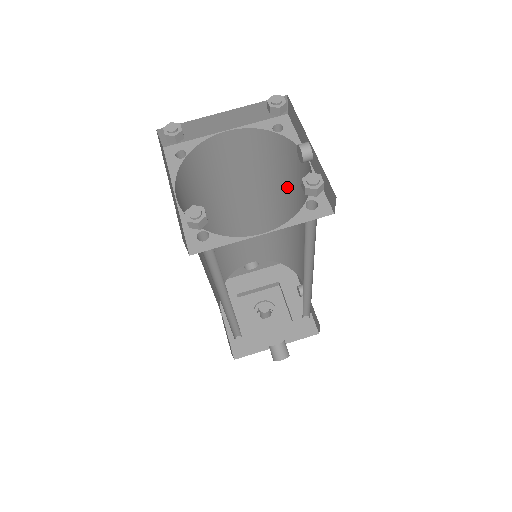
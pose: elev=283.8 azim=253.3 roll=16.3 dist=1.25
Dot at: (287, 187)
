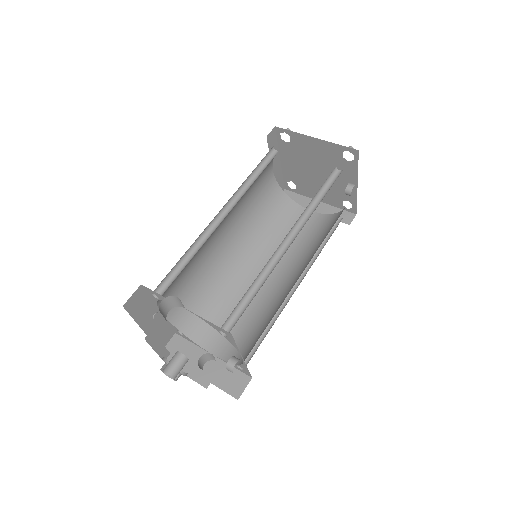
Dot at: (317, 248)
